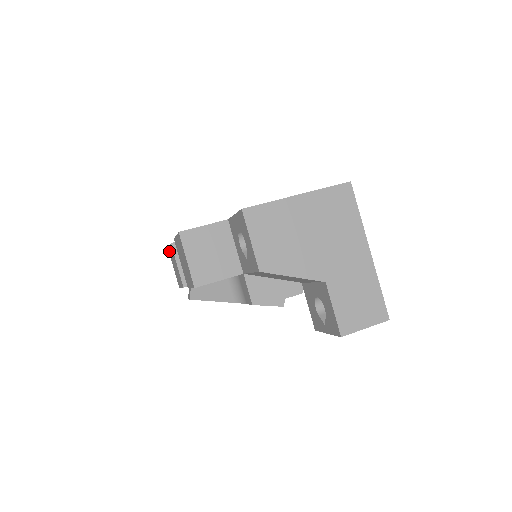
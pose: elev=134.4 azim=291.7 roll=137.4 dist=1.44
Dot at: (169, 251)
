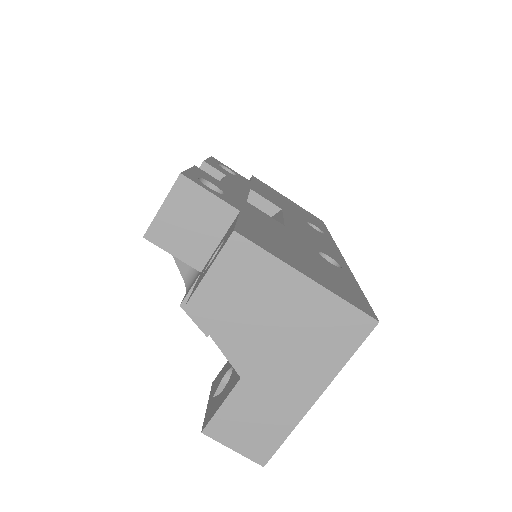
Dot at: occluded
